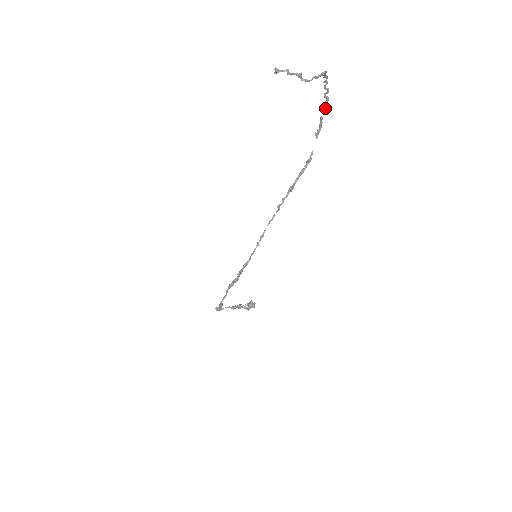
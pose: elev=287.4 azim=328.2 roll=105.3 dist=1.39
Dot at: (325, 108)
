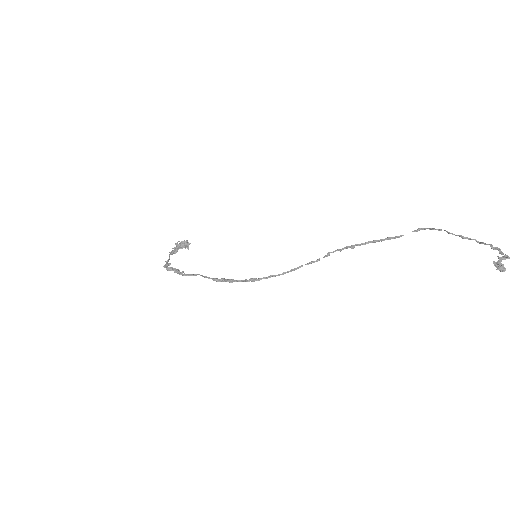
Dot at: (456, 235)
